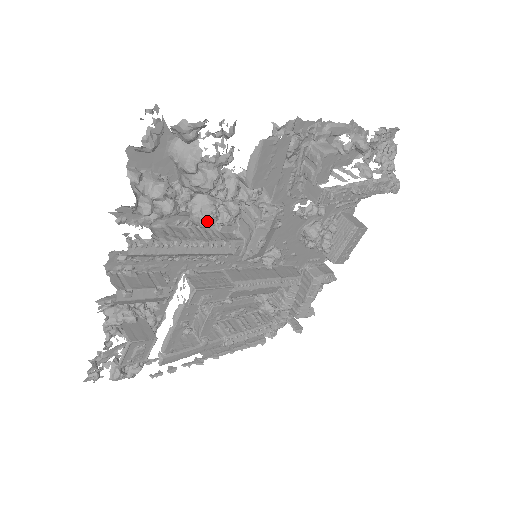
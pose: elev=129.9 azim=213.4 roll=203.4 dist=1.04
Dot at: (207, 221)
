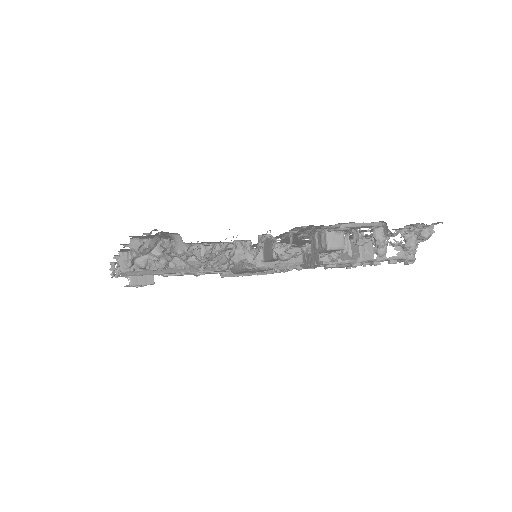
Dot at: occluded
